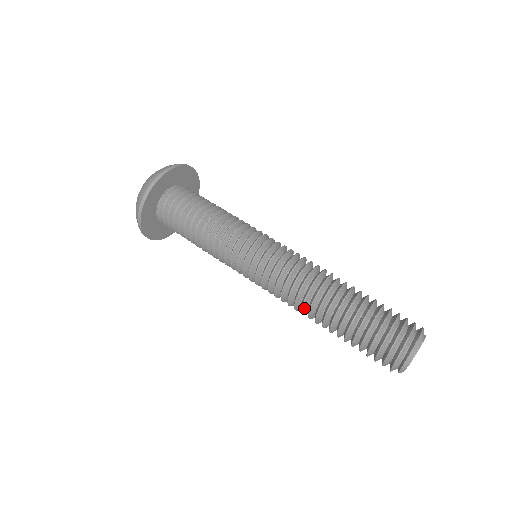
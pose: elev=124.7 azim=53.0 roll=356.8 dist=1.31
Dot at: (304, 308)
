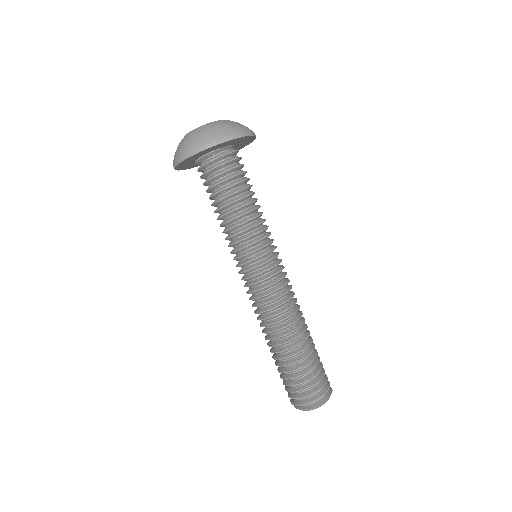
Dot at: (266, 326)
